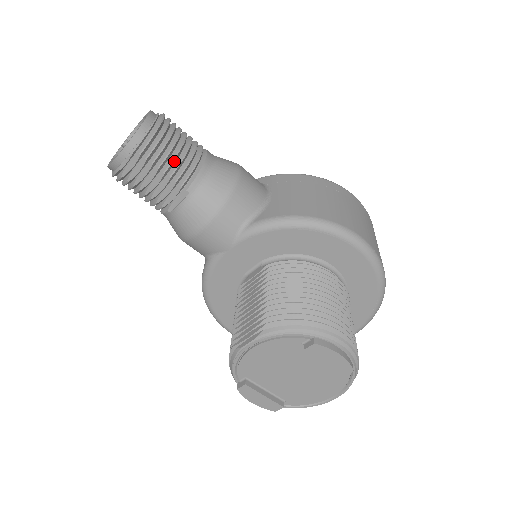
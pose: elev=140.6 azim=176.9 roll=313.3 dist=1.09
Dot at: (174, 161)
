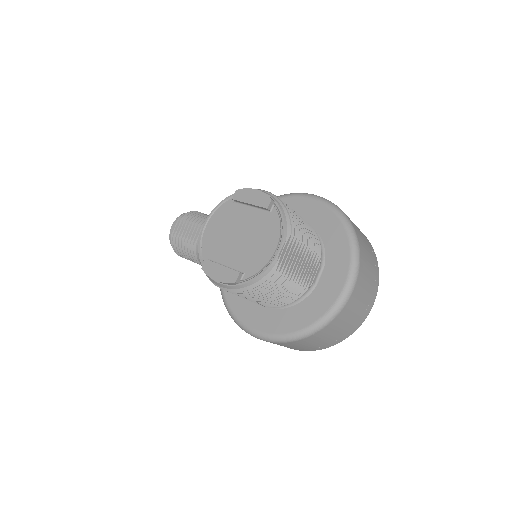
Dot at: (200, 218)
